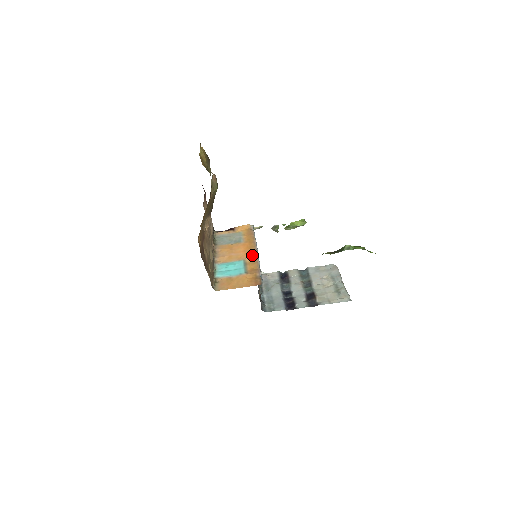
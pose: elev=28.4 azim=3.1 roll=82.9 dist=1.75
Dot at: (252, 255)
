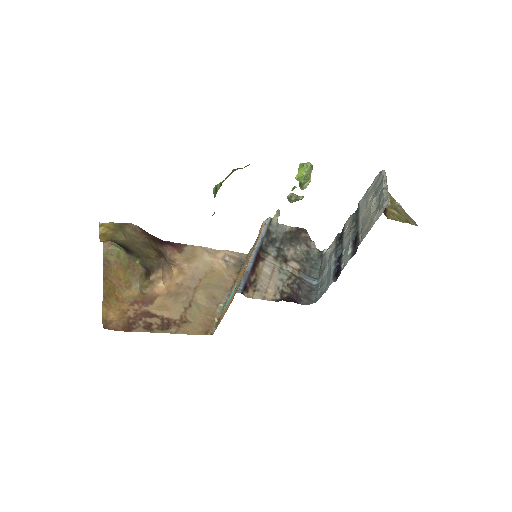
Dot at: occluded
